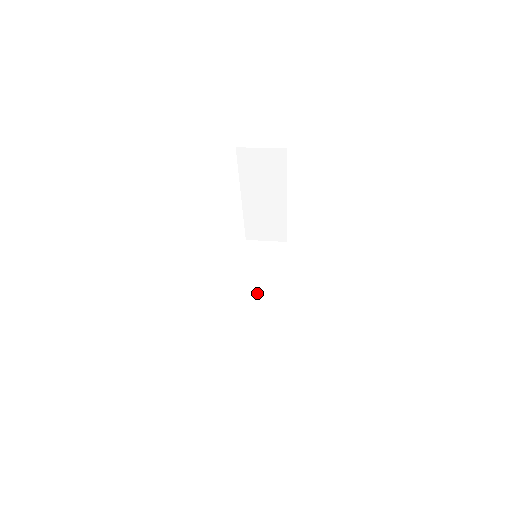
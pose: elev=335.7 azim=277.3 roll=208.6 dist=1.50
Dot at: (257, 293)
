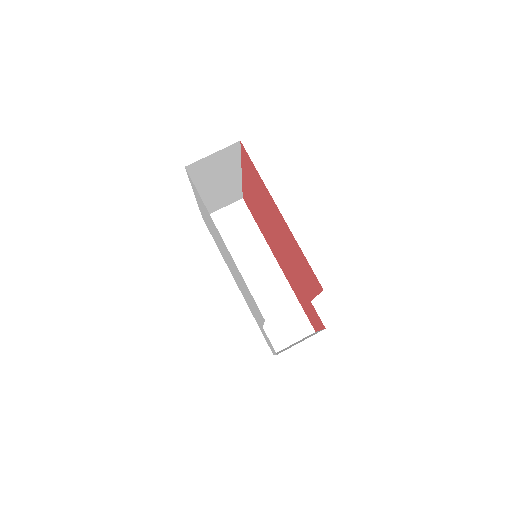
Dot at: (253, 270)
